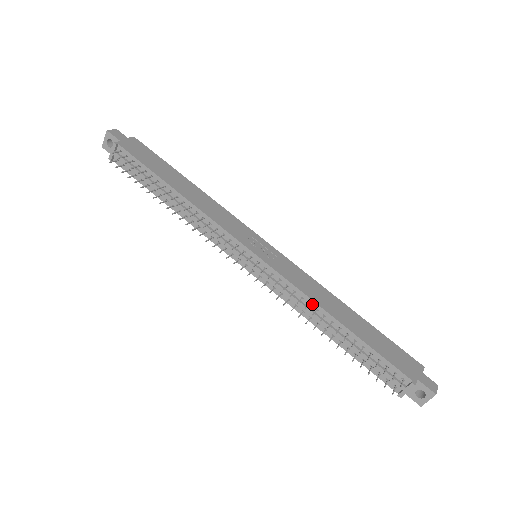
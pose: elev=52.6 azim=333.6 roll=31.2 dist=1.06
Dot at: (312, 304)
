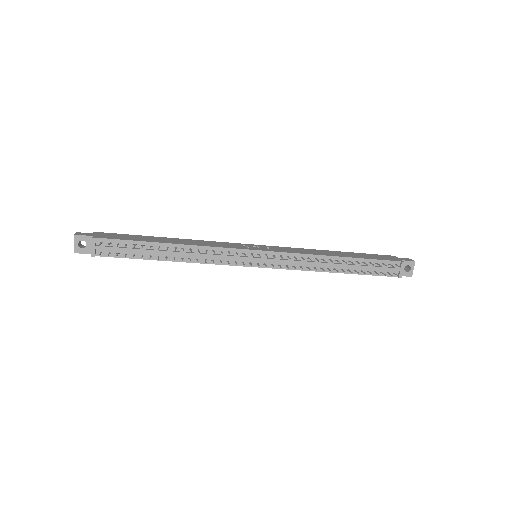
Dot at: (317, 258)
